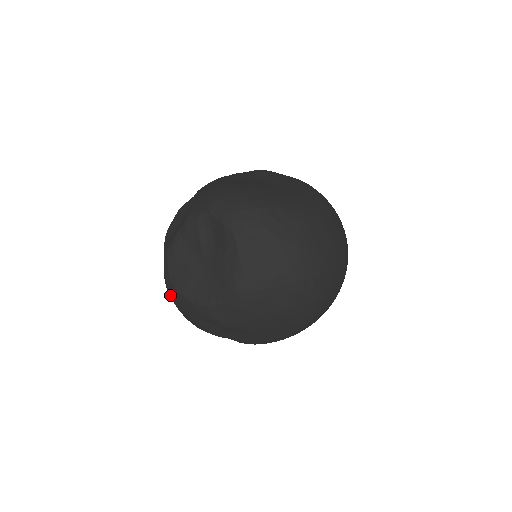
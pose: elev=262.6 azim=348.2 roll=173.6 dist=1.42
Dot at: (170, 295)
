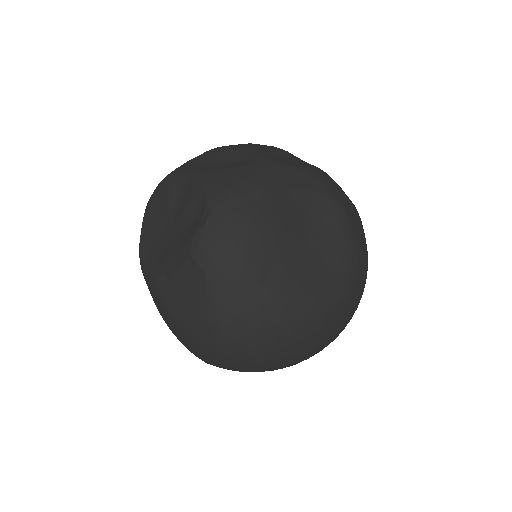
Dot at: occluded
